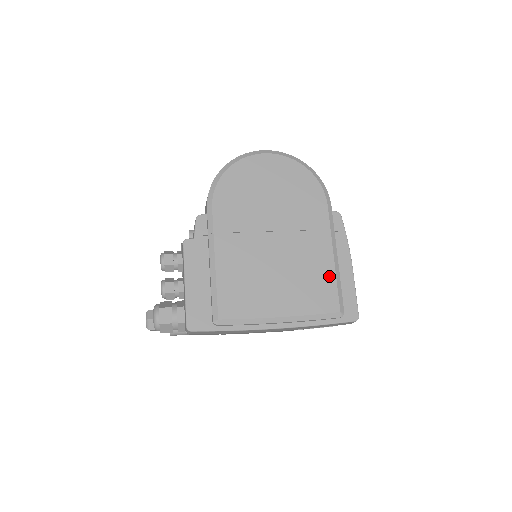
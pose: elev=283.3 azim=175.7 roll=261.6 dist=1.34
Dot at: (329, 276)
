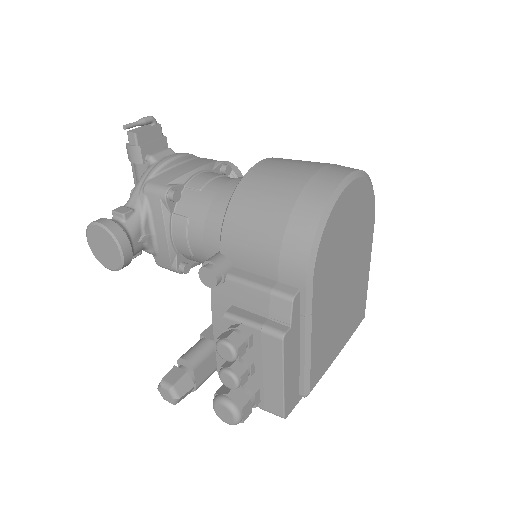
Dot at: (365, 292)
